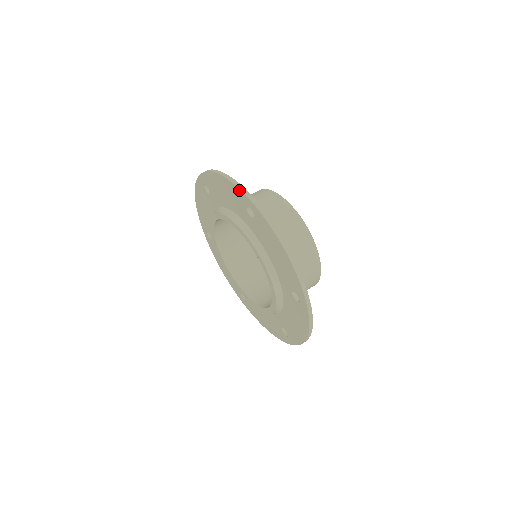
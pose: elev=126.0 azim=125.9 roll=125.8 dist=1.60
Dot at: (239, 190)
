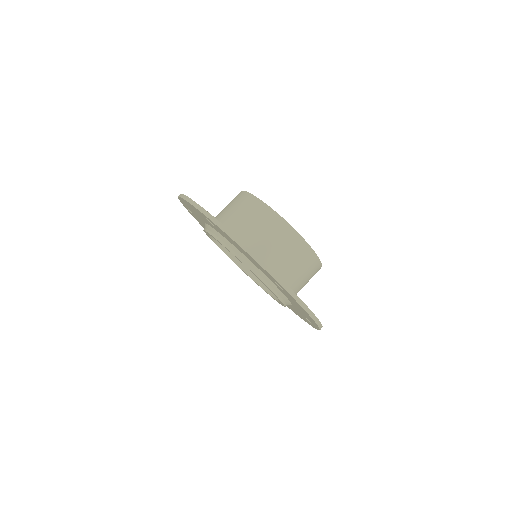
Dot at: (272, 277)
